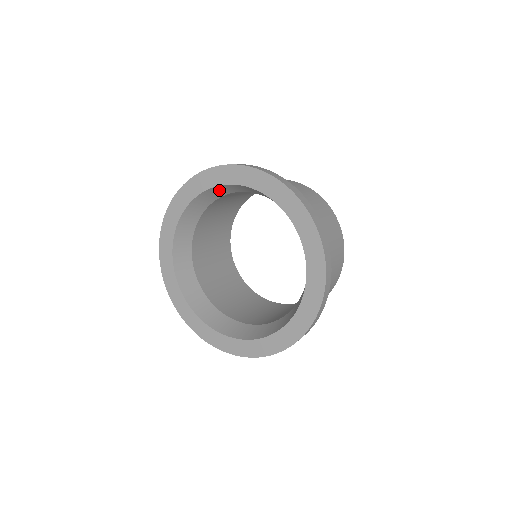
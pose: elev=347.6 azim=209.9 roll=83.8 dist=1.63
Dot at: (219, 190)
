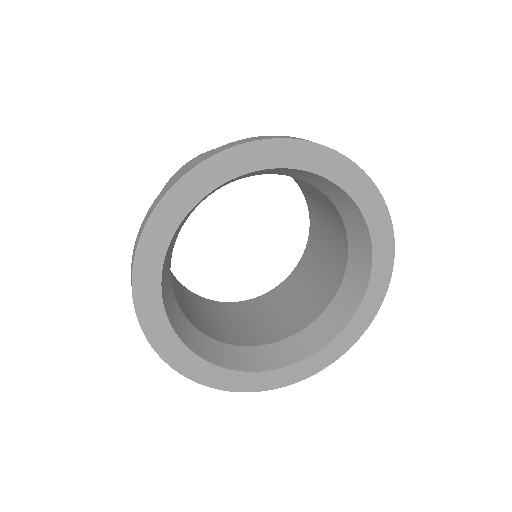
Dot at: (332, 189)
